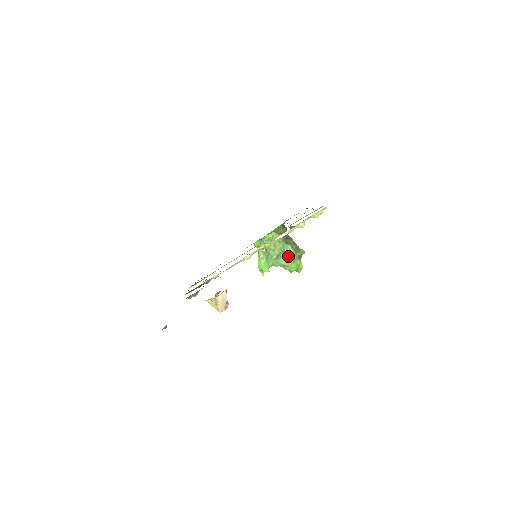
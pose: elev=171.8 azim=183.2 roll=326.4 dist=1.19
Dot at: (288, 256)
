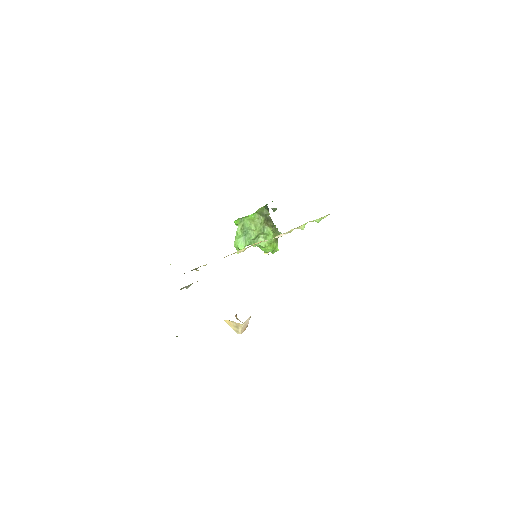
Dot at: (266, 238)
